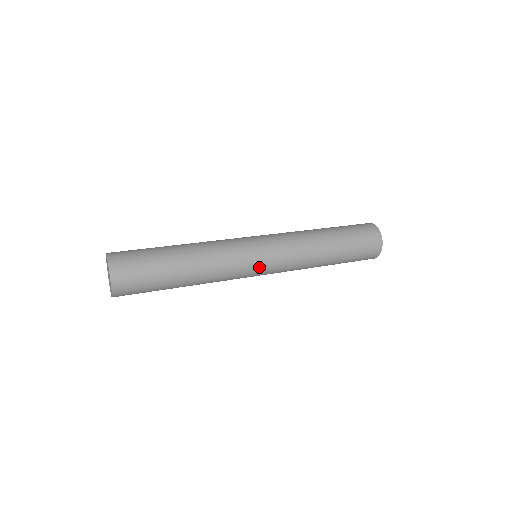
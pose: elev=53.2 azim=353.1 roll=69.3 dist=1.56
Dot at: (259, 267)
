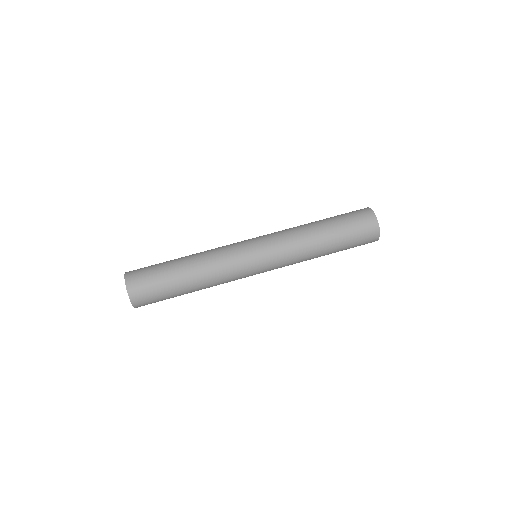
Dot at: (253, 254)
